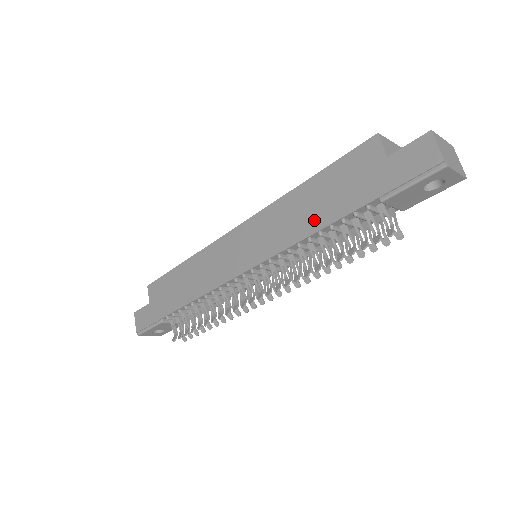
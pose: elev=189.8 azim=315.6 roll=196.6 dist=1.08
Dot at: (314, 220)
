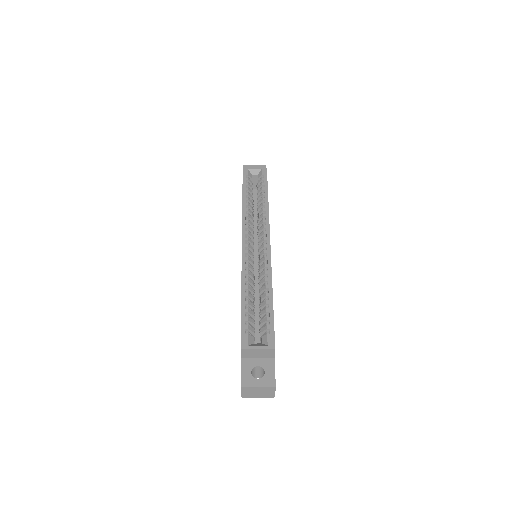
Dot at: occluded
